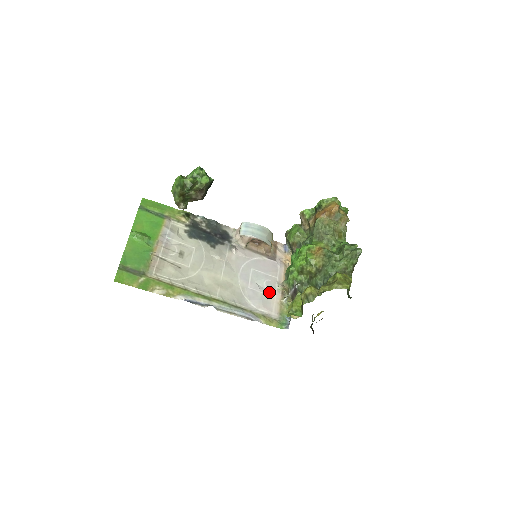
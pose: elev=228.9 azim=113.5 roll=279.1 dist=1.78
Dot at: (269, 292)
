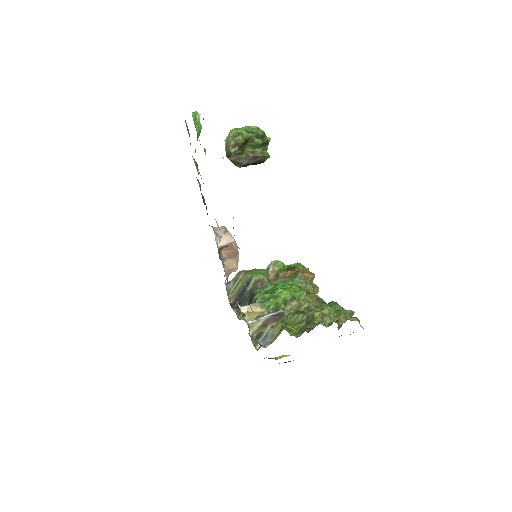
Dot at: occluded
